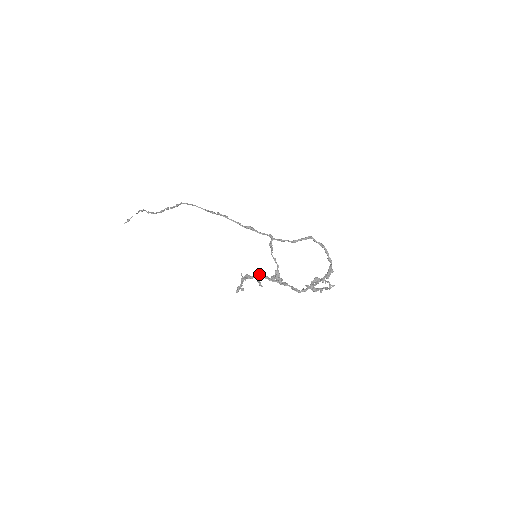
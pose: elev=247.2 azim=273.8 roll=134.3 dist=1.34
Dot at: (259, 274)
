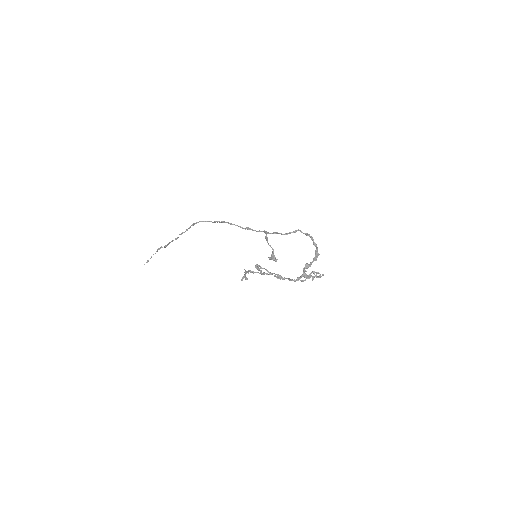
Dot at: (259, 265)
